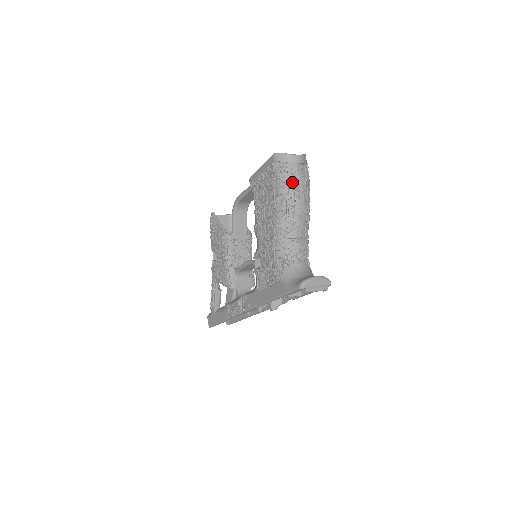
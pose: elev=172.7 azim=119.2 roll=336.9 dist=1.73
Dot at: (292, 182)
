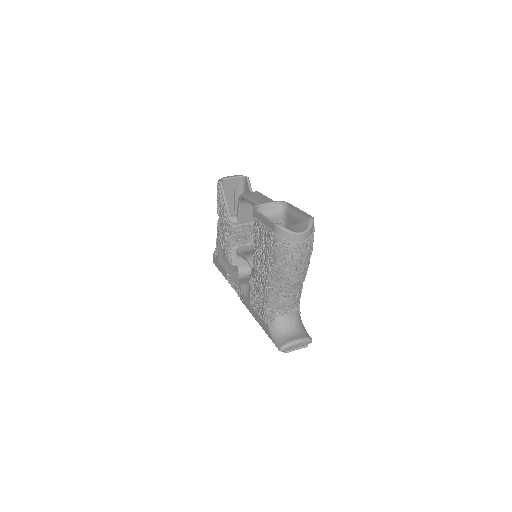
Dot at: (290, 259)
